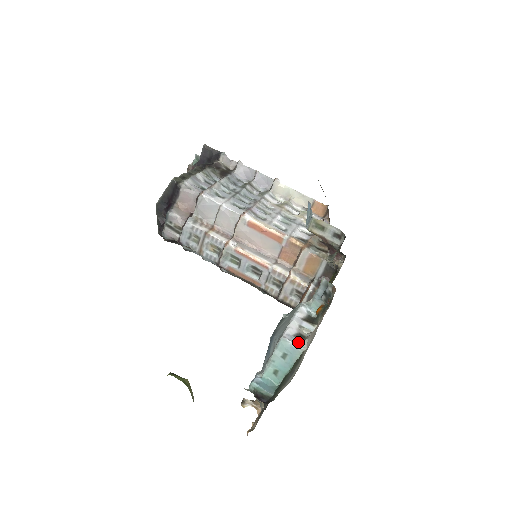
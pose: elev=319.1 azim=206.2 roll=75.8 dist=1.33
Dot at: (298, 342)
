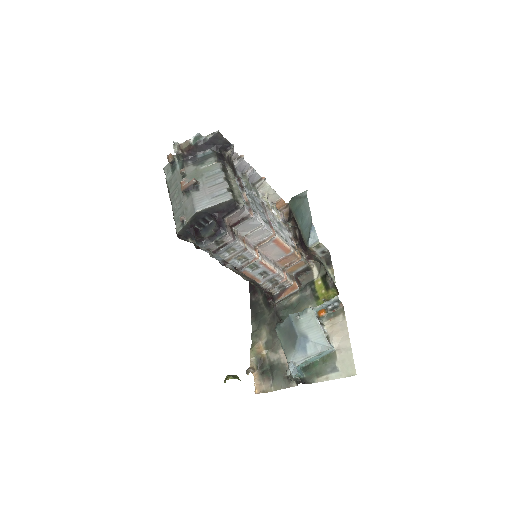
Dot at: (332, 346)
